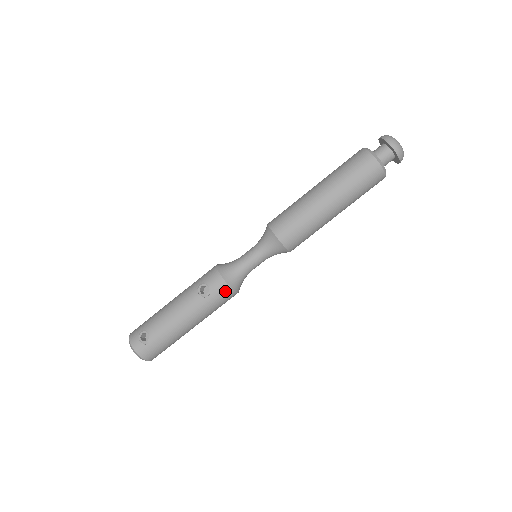
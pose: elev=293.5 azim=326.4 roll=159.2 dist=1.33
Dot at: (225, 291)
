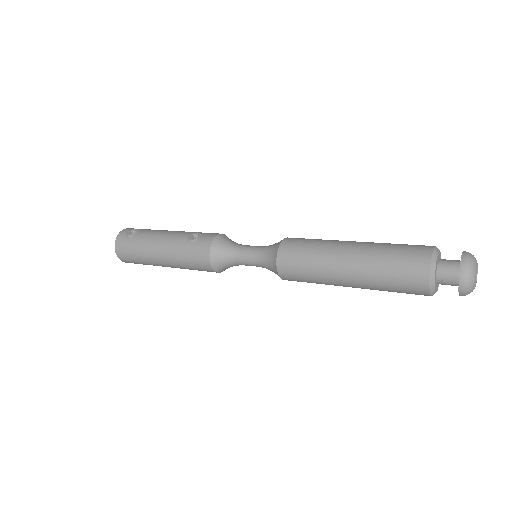
Dot at: (204, 251)
